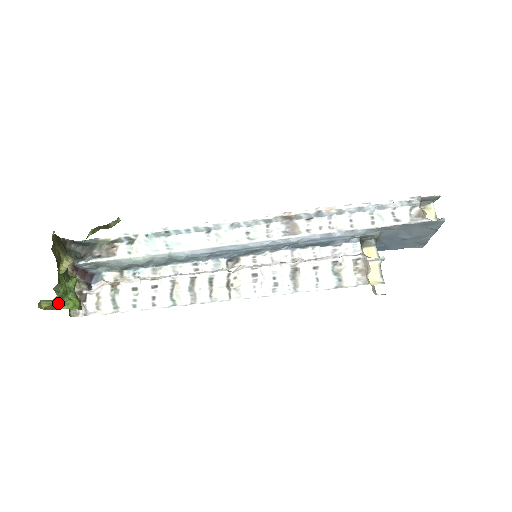
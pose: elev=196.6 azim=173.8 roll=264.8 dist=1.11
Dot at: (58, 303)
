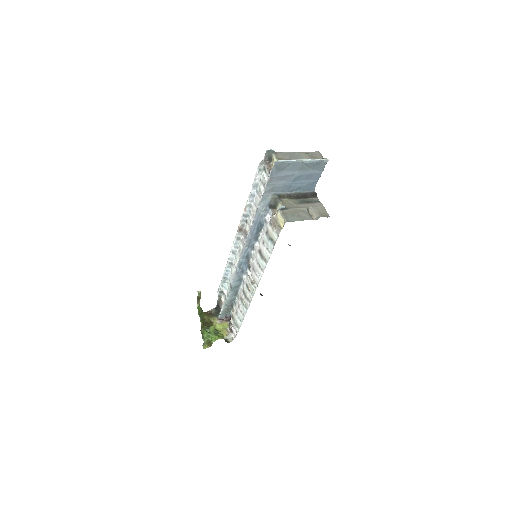
Dot at: (209, 342)
